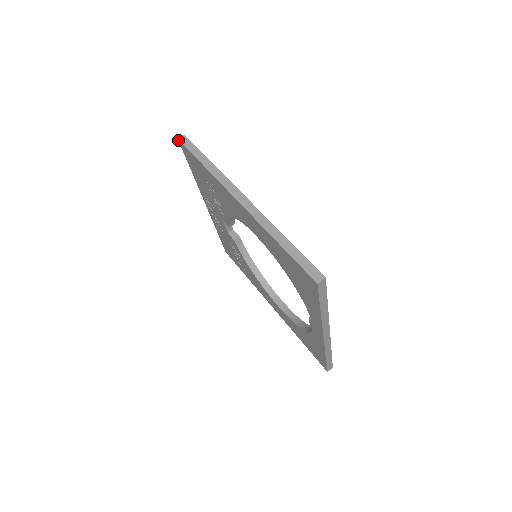
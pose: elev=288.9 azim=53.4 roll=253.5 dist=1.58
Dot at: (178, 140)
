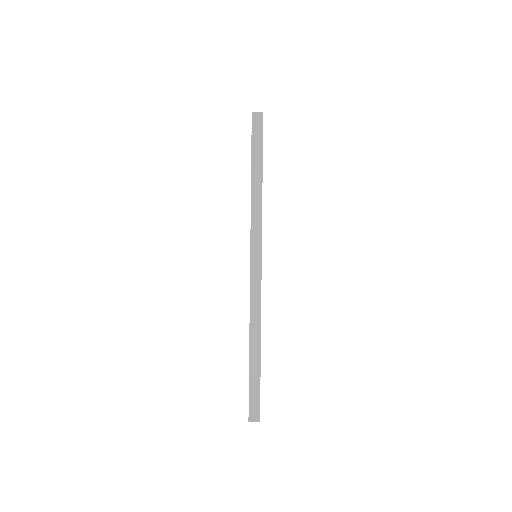
Dot at: (252, 112)
